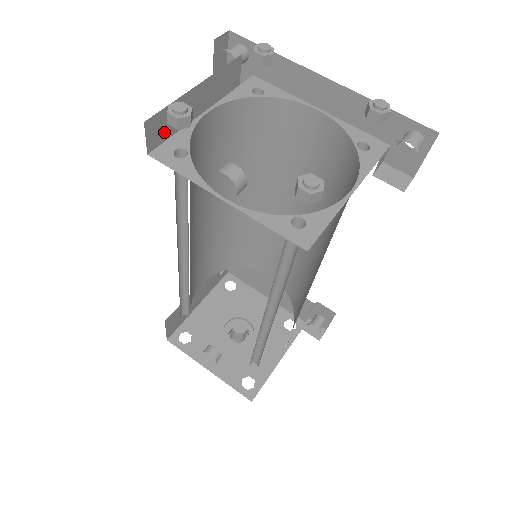
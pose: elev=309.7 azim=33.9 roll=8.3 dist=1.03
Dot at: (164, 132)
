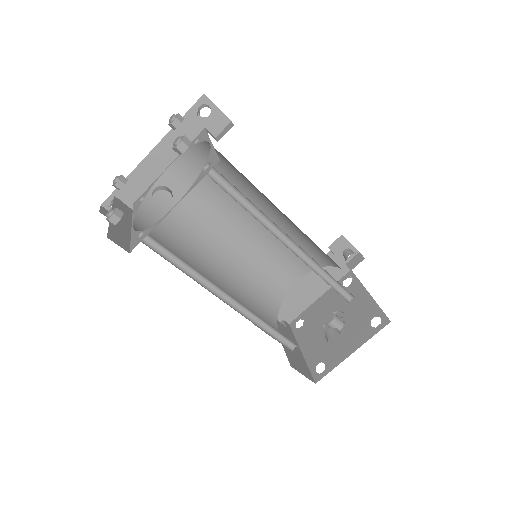
Dot at: (124, 241)
